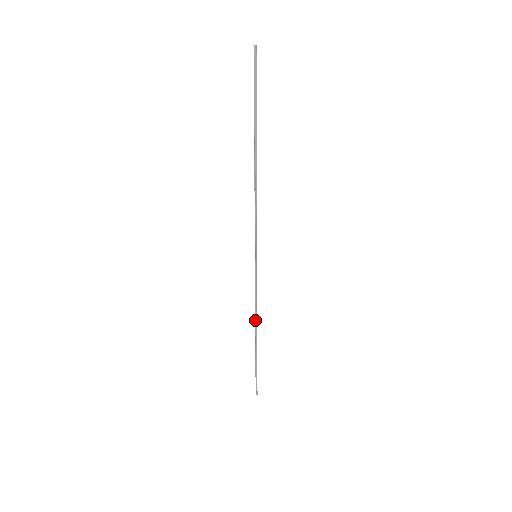
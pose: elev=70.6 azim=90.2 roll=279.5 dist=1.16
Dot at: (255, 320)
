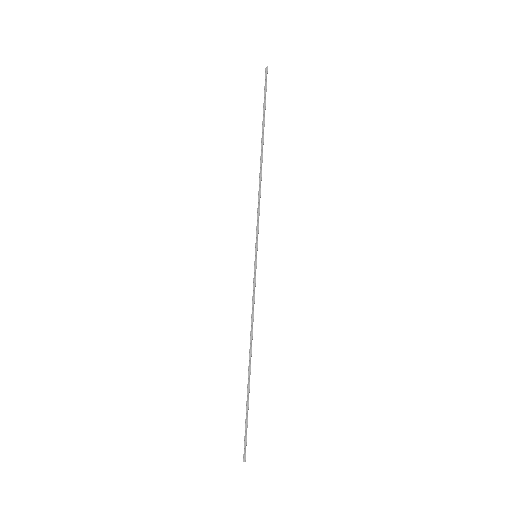
Dot at: (250, 338)
